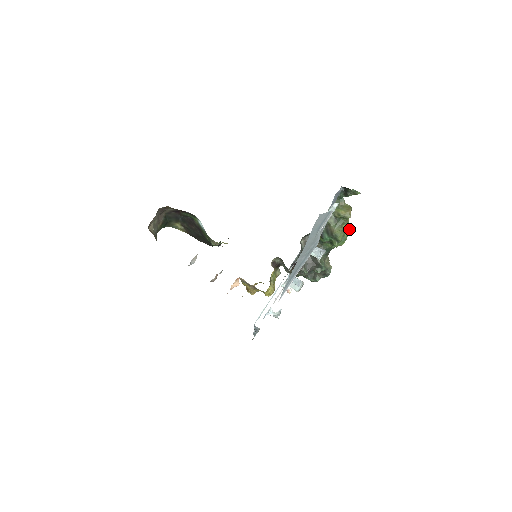
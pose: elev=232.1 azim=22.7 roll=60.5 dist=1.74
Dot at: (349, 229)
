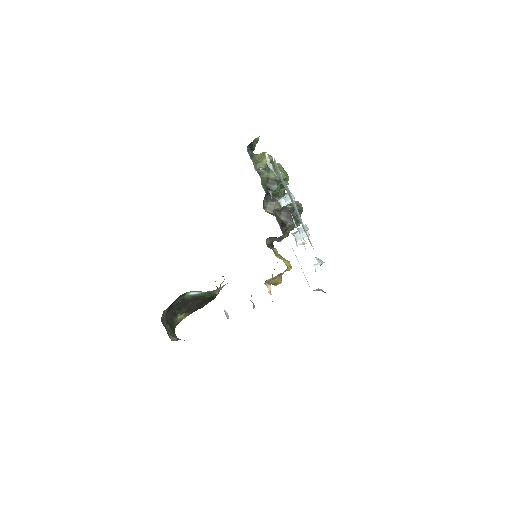
Dot at: (280, 166)
